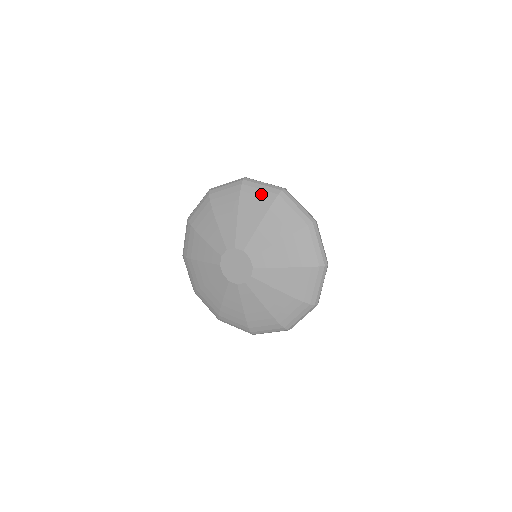
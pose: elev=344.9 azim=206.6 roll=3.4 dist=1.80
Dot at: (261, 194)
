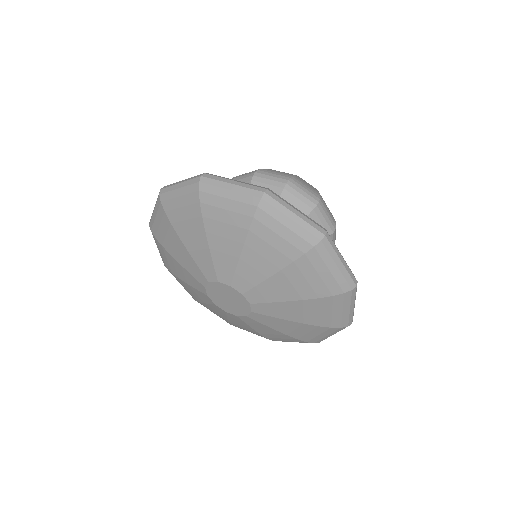
Dot at: (326, 278)
